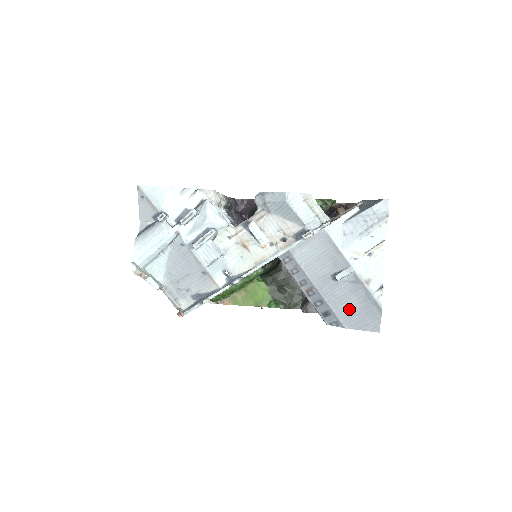
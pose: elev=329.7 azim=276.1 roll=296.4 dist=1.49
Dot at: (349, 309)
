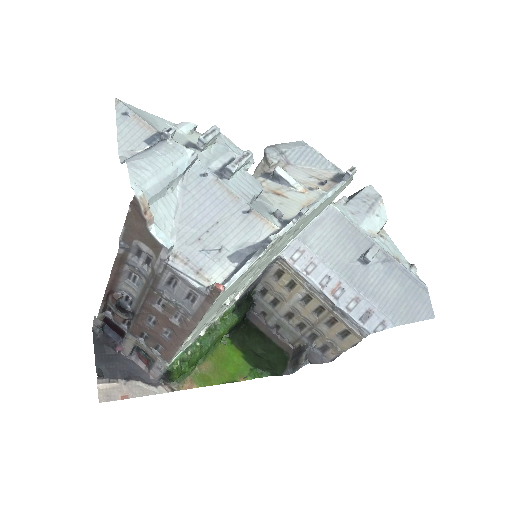
Dot at: (392, 298)
